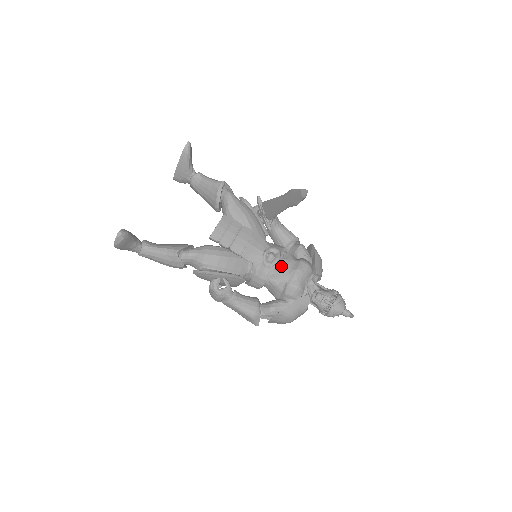
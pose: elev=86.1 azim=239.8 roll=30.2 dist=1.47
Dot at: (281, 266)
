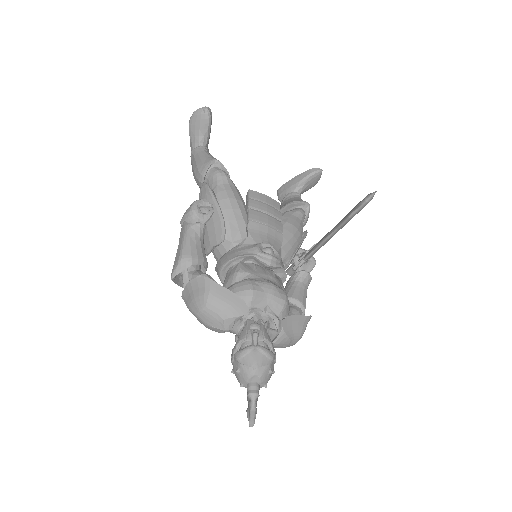
Dot at: (264, 270)
